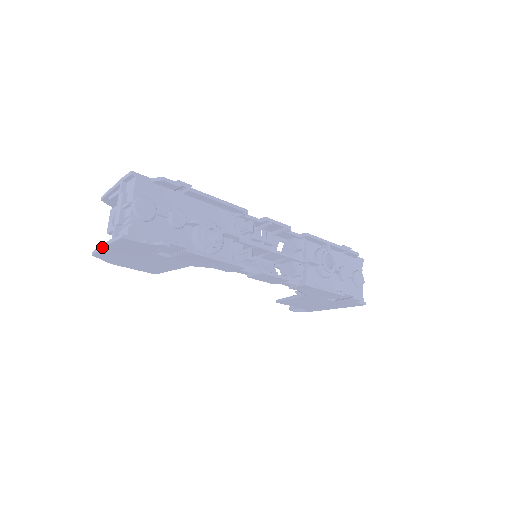
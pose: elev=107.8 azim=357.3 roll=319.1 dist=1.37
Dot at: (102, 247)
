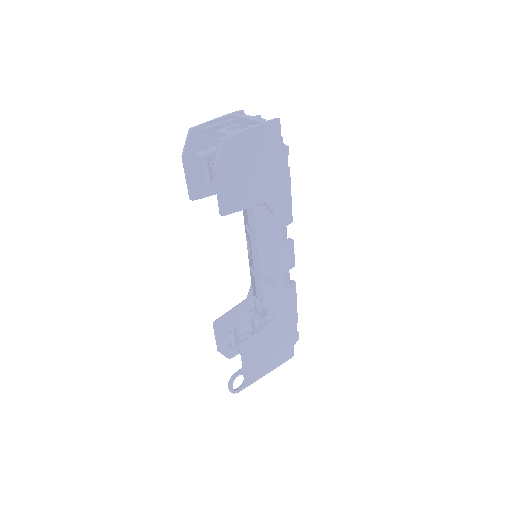
Dot at: (248, 128)
